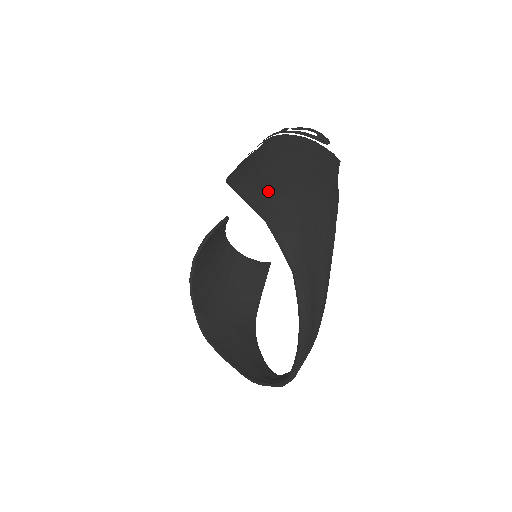
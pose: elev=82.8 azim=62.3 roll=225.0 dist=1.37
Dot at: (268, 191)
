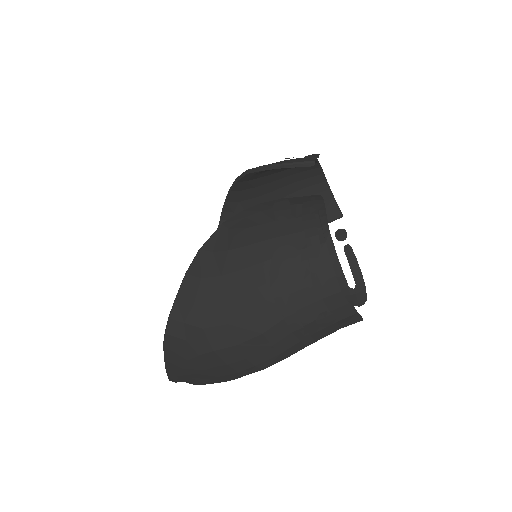
Dot at: (198, 310)
